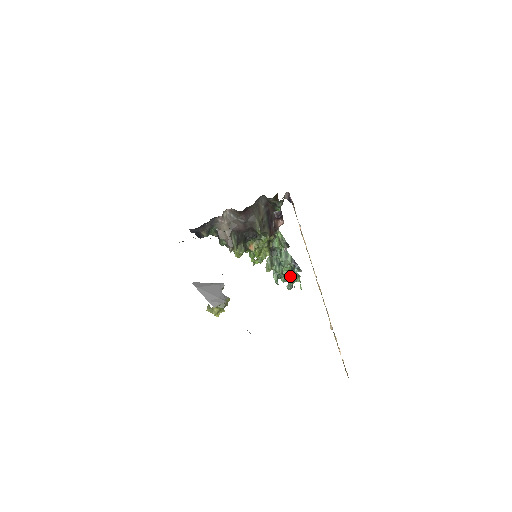
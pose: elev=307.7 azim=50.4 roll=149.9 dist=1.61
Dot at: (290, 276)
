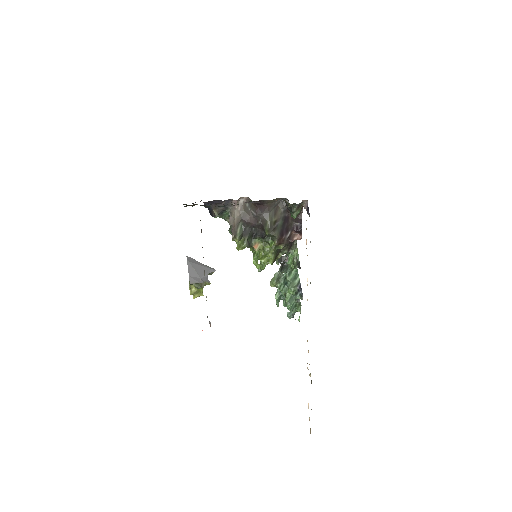
Dot at: (291, 300)
